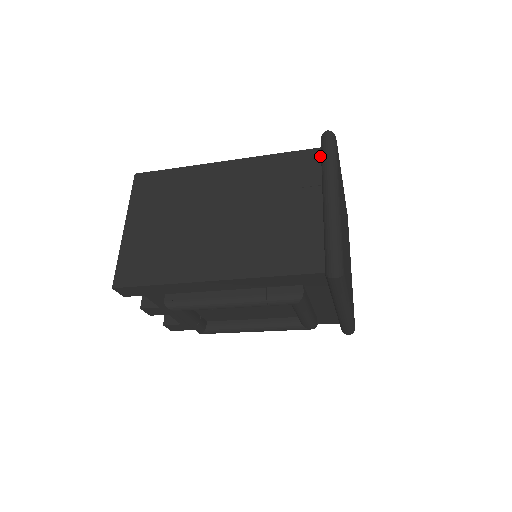
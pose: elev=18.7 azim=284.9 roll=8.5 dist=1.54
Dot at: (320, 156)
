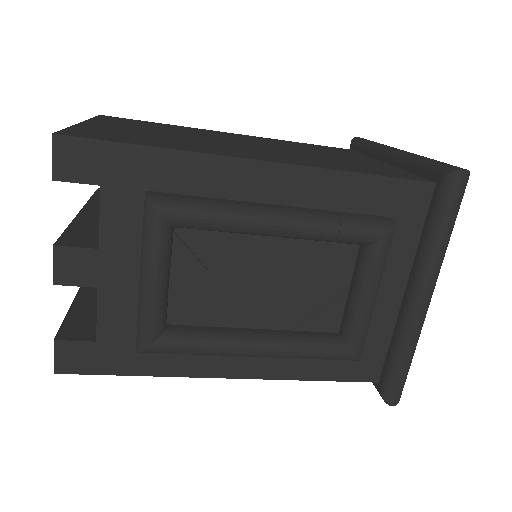
Dot at: (354, 151)
